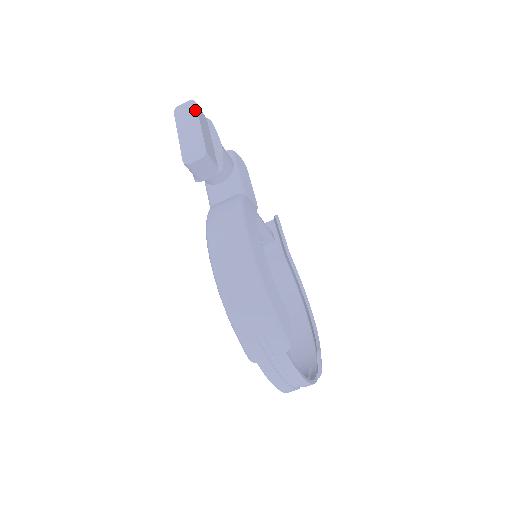
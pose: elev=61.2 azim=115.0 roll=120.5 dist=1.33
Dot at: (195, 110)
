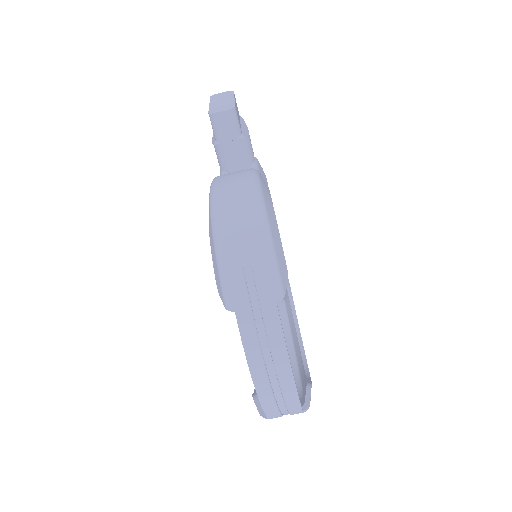
Dot at: (232, 93)
